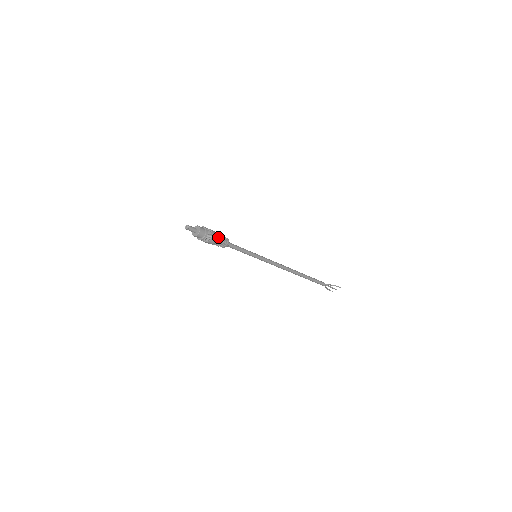
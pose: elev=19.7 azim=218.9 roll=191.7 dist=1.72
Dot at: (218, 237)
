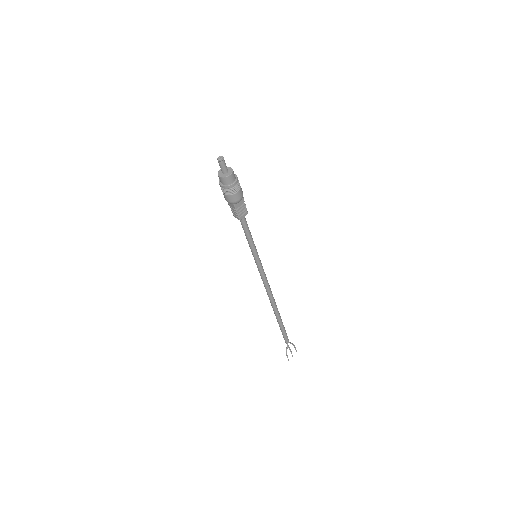
Dot at: occluded
